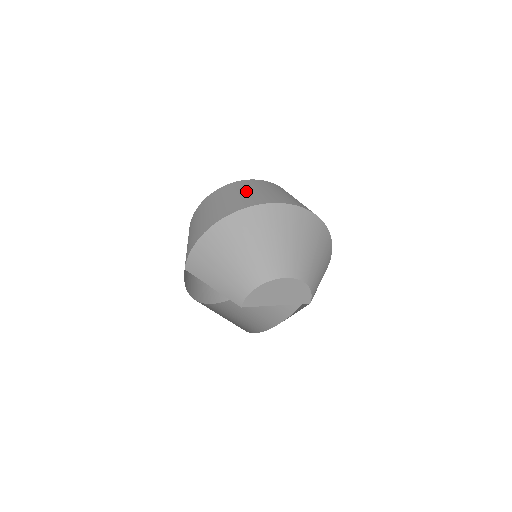
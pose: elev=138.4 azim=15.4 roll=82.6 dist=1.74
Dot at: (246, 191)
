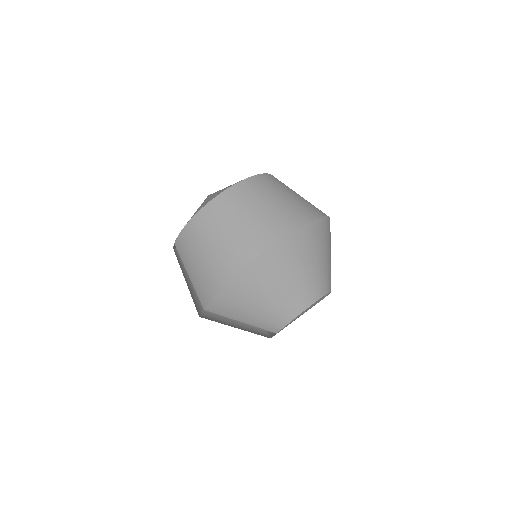
Dot at: (252, 211)
